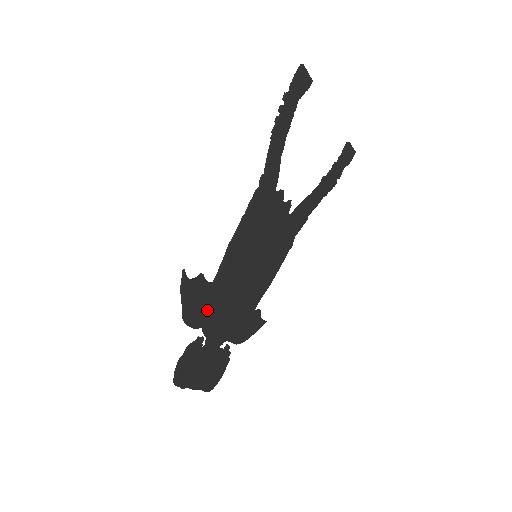
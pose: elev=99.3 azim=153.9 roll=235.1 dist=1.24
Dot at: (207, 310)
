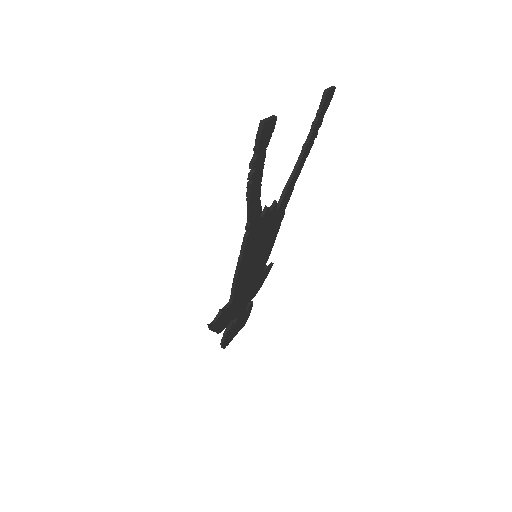
Dot at: (231, 314)
